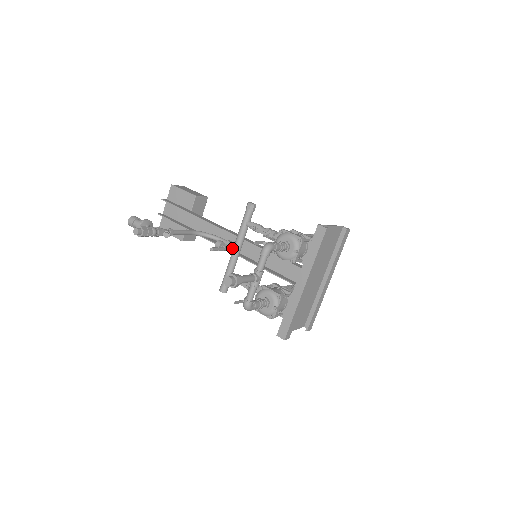
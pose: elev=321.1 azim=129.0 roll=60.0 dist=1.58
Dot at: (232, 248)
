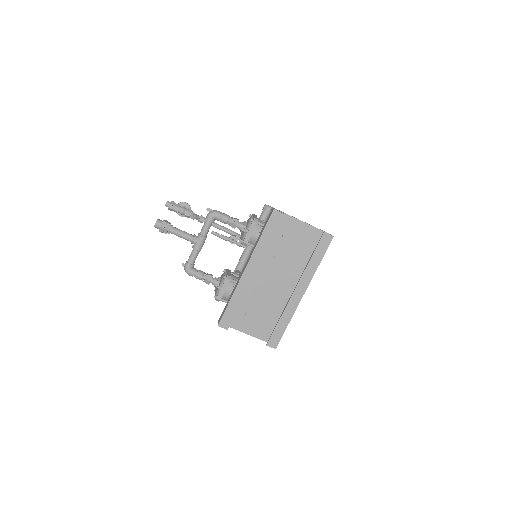
Dot at: (239, 243)
